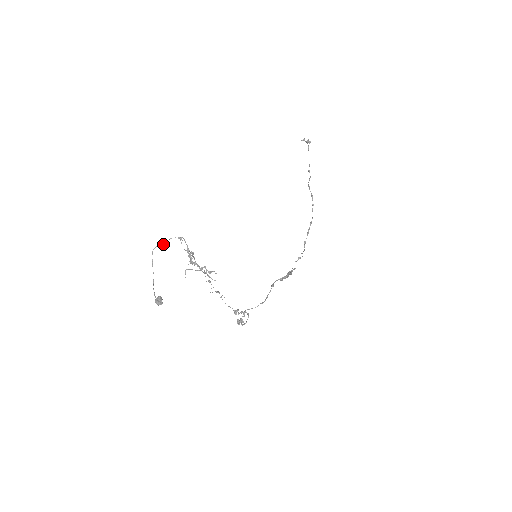
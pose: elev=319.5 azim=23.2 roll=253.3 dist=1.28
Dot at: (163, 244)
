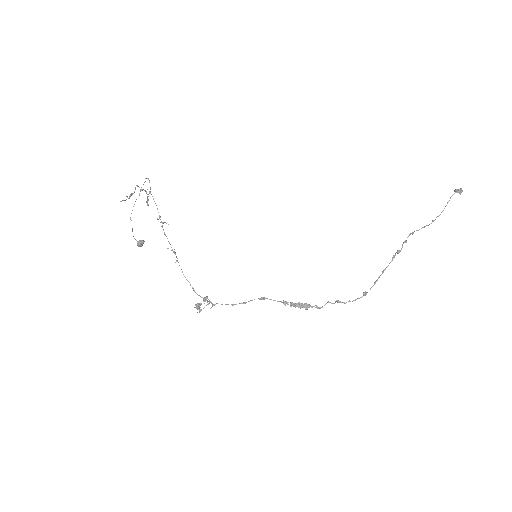
Dot at: occluded
